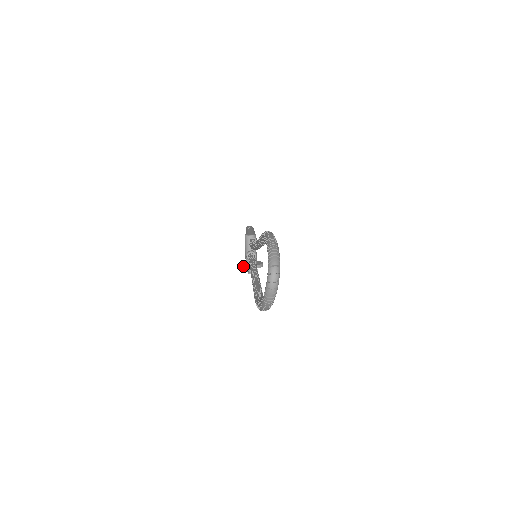
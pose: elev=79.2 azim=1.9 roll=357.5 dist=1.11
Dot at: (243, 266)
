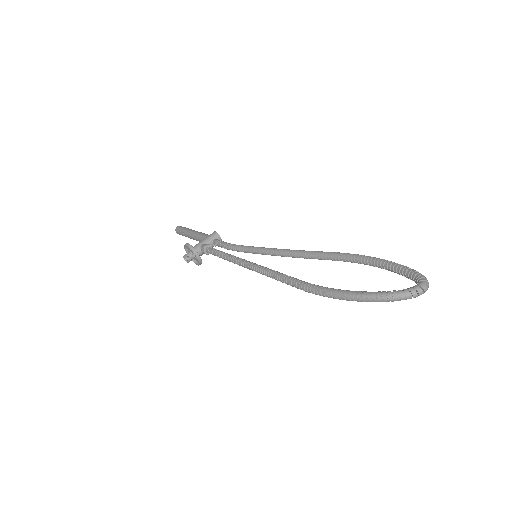
Dot at: (193, 248)
